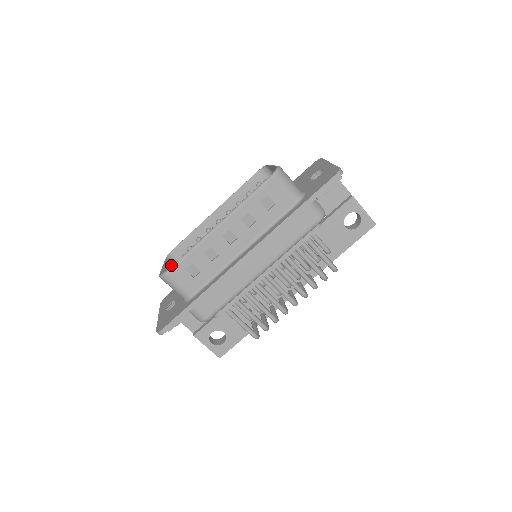
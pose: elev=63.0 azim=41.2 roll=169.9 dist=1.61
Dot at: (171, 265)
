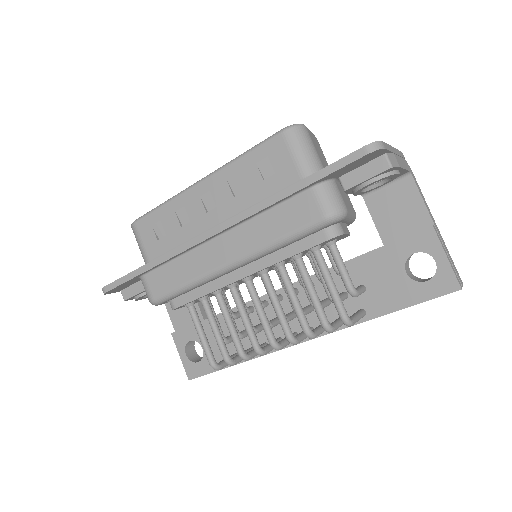
Dot at: occluded
